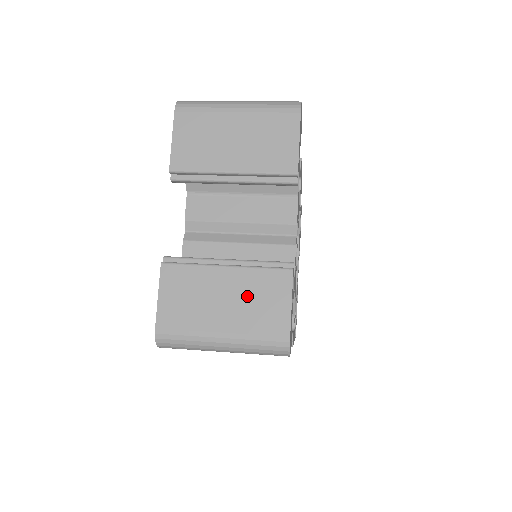
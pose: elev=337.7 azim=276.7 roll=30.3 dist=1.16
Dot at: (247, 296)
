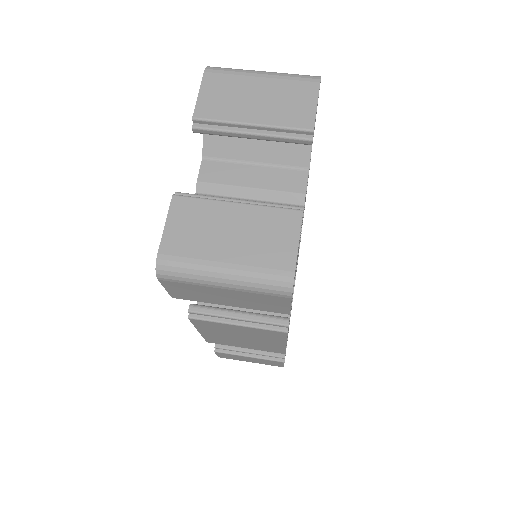
Dot at: (255, 231)
